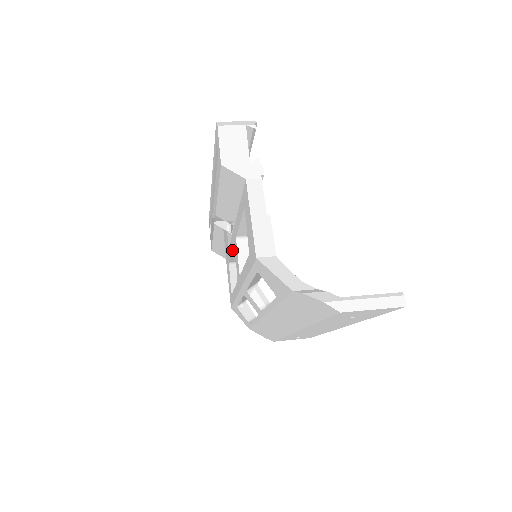
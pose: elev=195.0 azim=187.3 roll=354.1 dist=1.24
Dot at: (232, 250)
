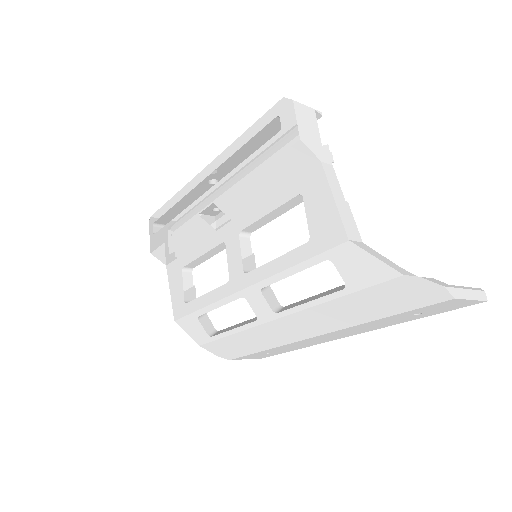
Dot at: (210, 250)
